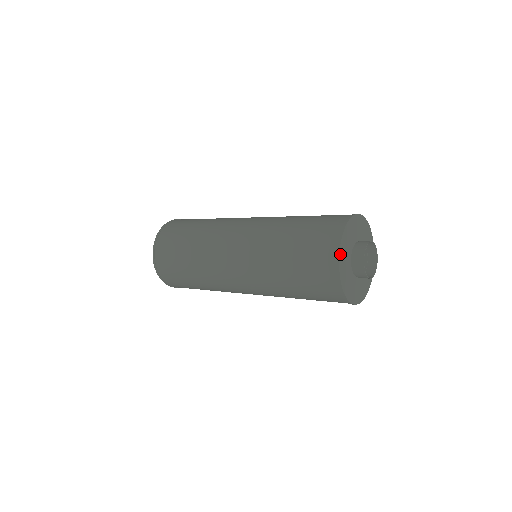
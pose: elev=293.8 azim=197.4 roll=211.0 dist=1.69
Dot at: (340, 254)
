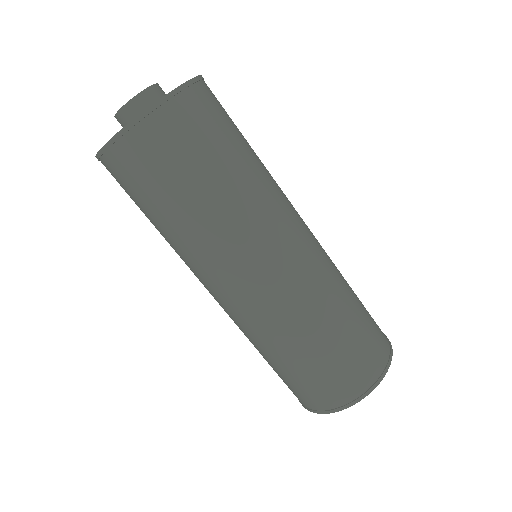
Dot at: (330, 411)
